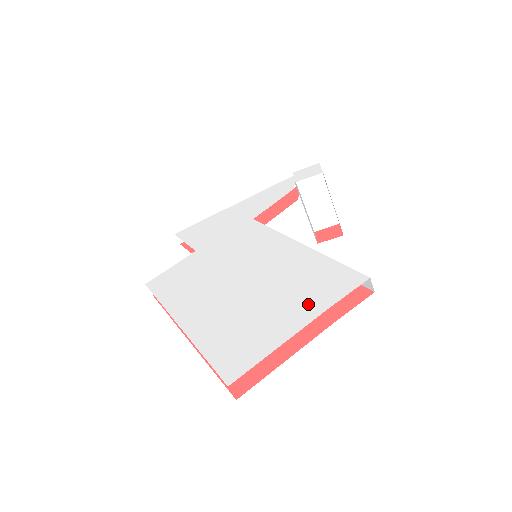
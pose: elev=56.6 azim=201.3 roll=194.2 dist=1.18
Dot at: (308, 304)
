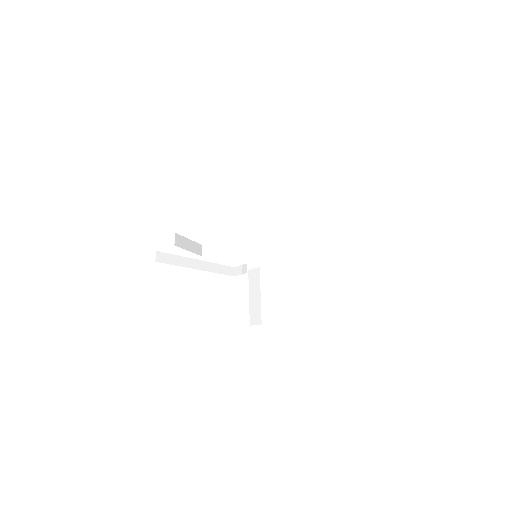
Dot at: occluded
